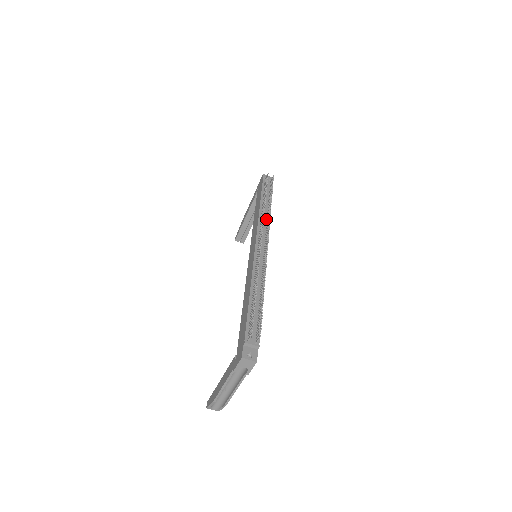
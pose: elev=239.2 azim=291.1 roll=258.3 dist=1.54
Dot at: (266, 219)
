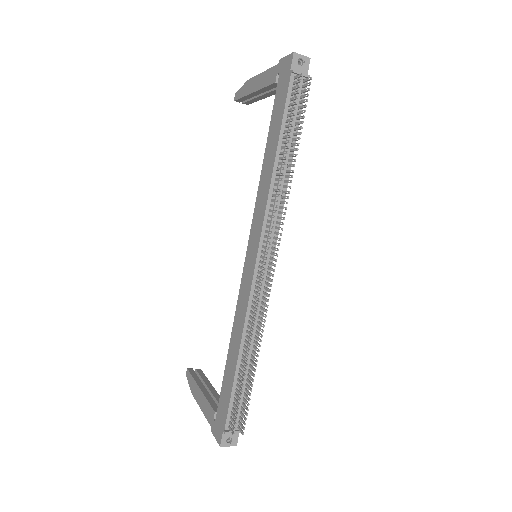
Dot at: (280, 194)
